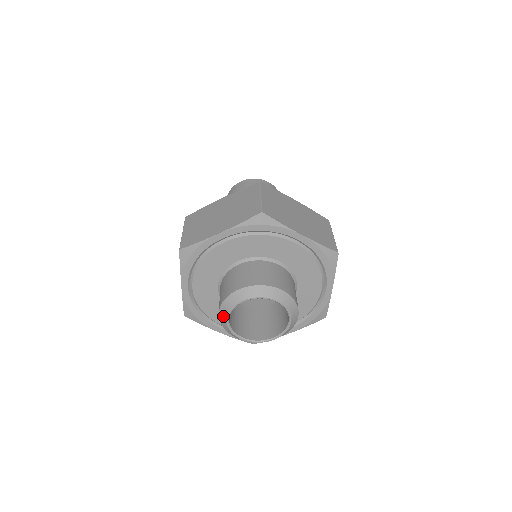
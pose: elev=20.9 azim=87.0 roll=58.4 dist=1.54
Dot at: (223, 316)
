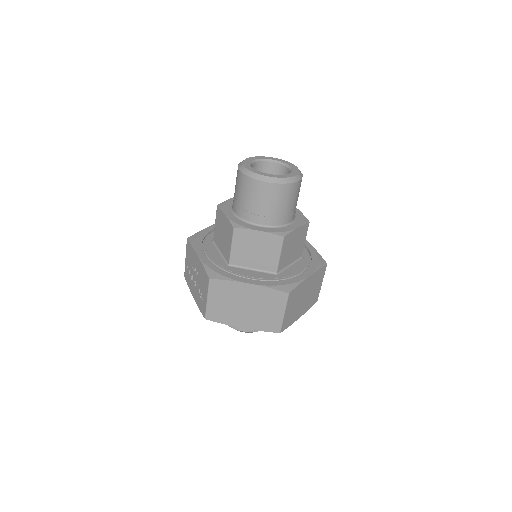
Dot at: occluded
